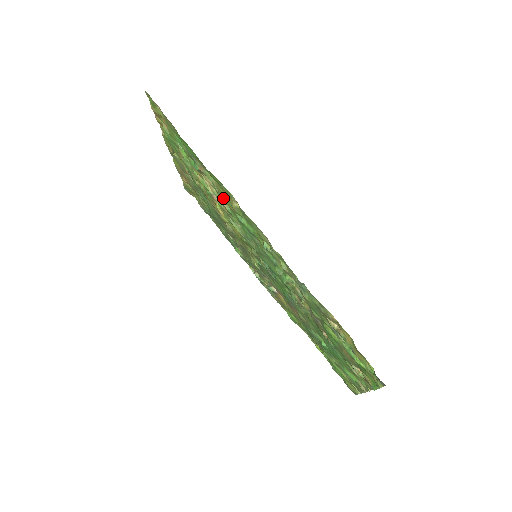
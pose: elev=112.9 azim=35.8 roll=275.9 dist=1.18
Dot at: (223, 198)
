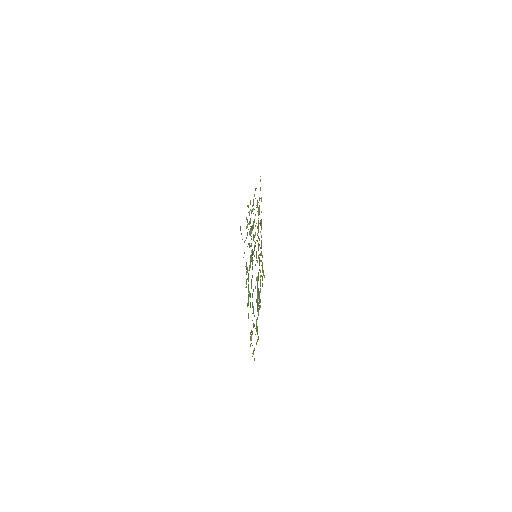
Dot at: occluded
